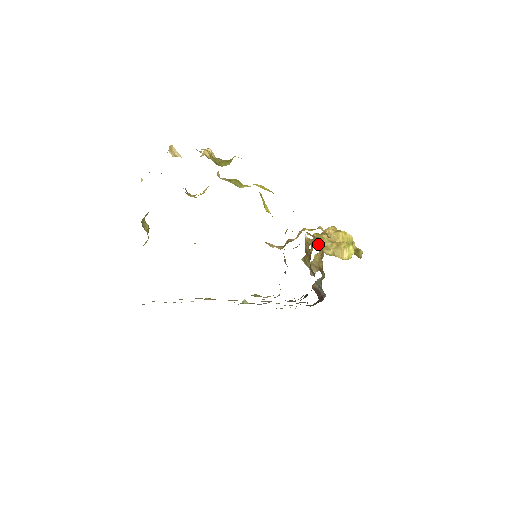
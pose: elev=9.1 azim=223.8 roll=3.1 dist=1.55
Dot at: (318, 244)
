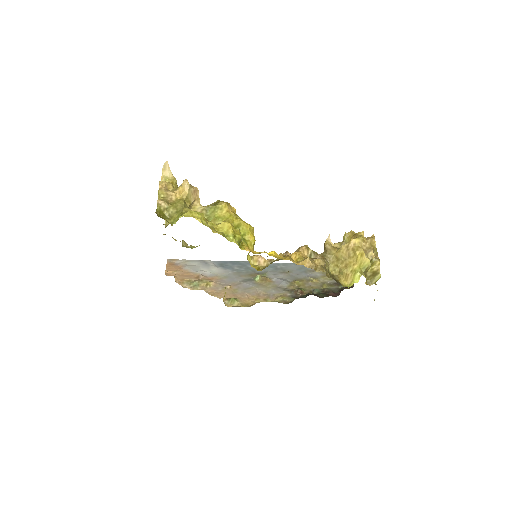
Dot at: (330, 256)
